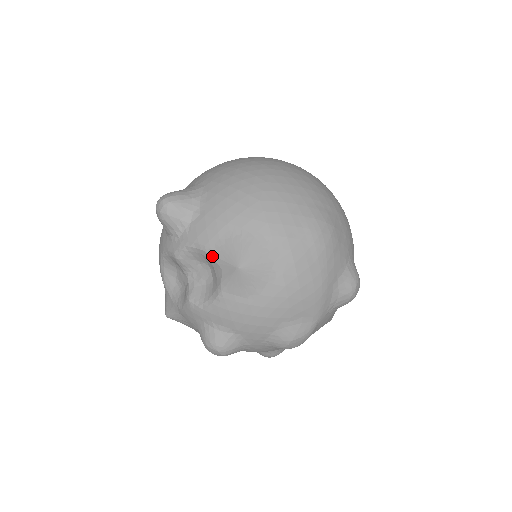
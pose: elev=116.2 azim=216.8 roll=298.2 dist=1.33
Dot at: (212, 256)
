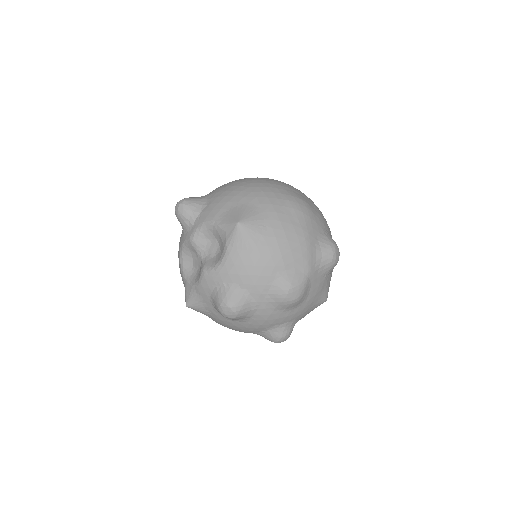
Dot at: (218, 225)
